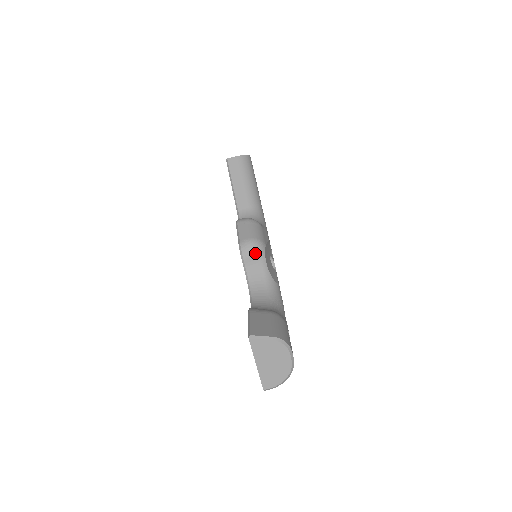
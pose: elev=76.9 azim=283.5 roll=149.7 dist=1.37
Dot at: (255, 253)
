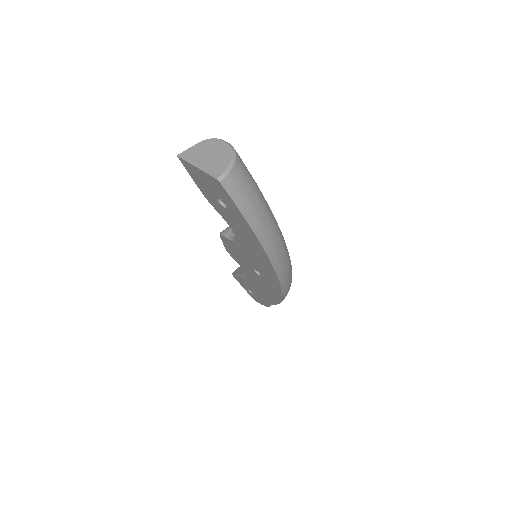
Dot at: occluded
